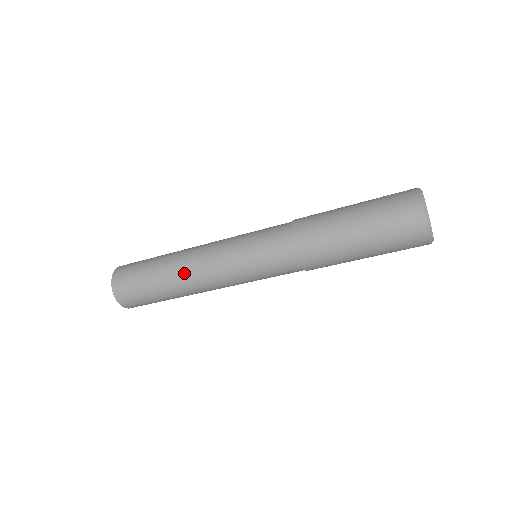
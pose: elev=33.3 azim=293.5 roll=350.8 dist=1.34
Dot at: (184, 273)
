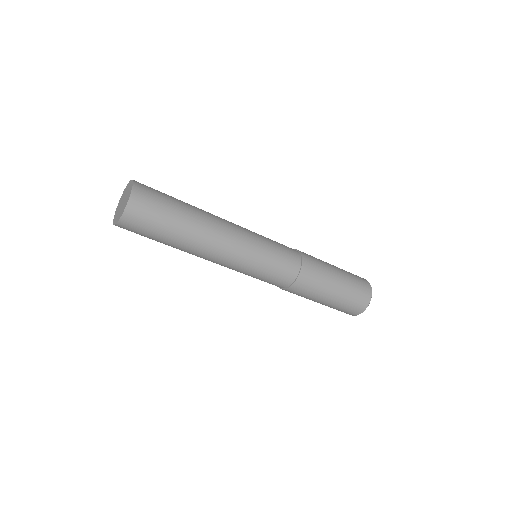
Dot at: (213, 226)
